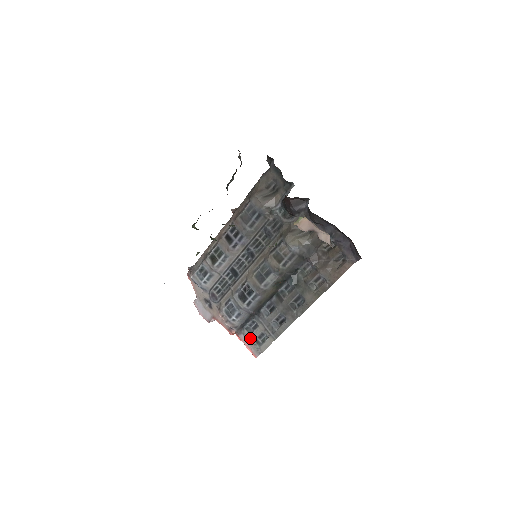
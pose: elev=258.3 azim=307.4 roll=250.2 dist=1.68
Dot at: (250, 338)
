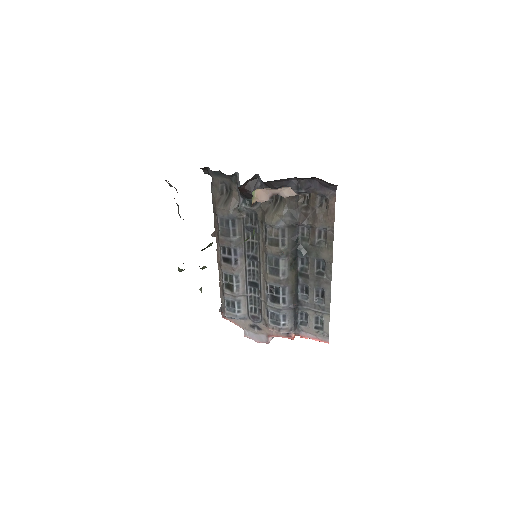
Dot at: (310, 330)
